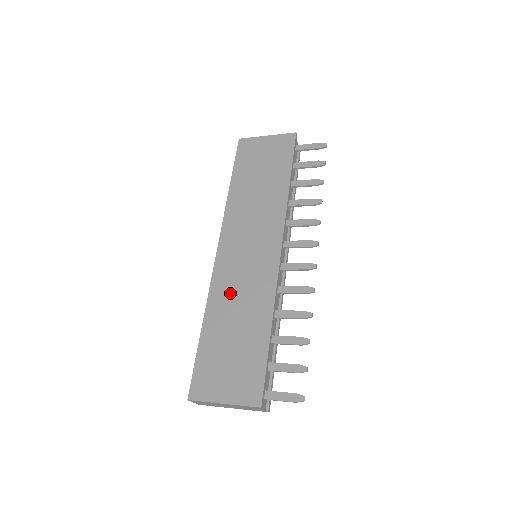
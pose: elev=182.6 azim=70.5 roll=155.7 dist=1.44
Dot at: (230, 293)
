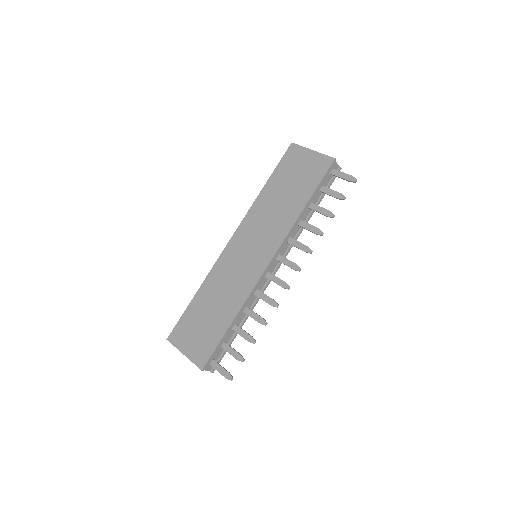
Dot at: (222, 279)
